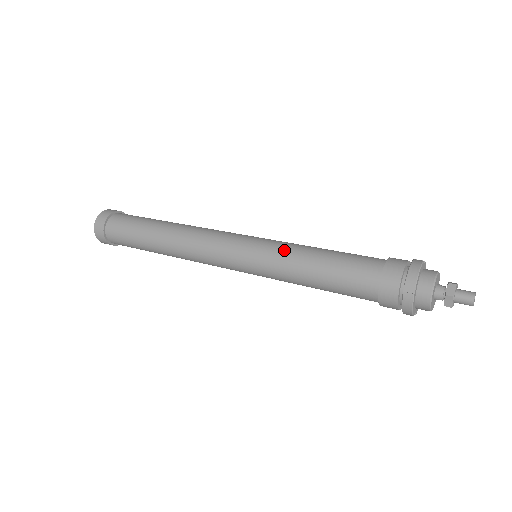
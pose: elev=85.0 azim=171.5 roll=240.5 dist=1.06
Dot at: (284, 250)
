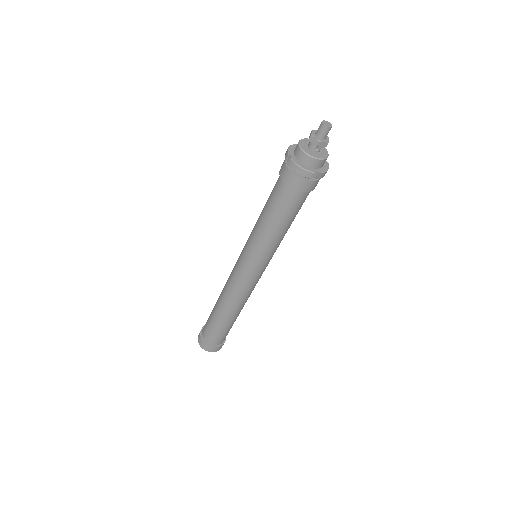
Dot at: occluded
